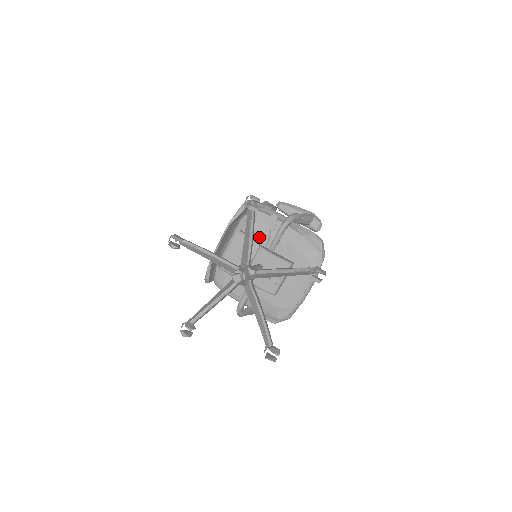
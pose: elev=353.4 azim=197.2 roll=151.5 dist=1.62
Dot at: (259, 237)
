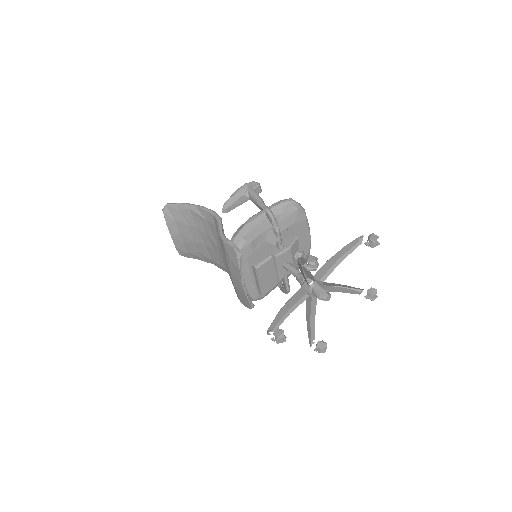
Dot at: (258, 249)
